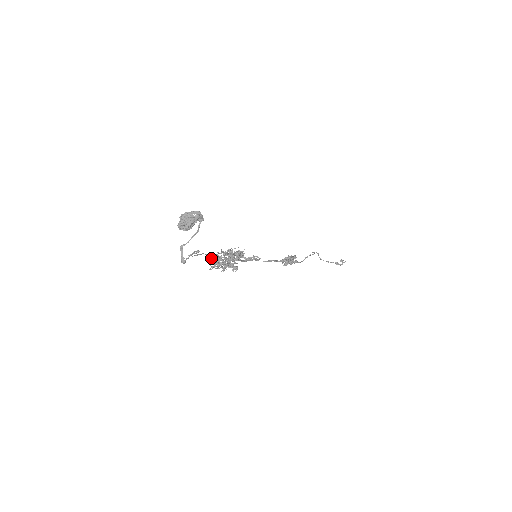
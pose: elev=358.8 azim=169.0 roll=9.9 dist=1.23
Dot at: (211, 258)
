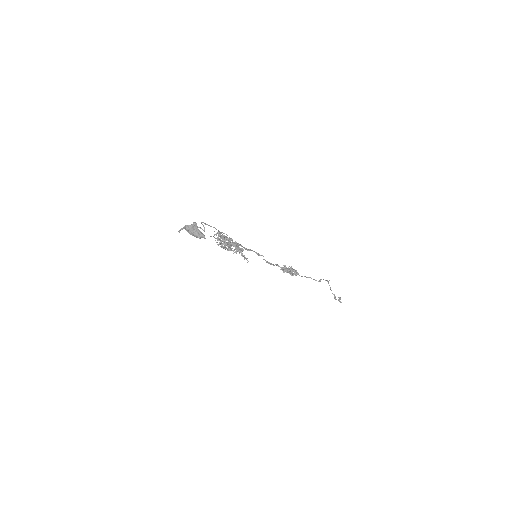
Dot at: (219, 233)
